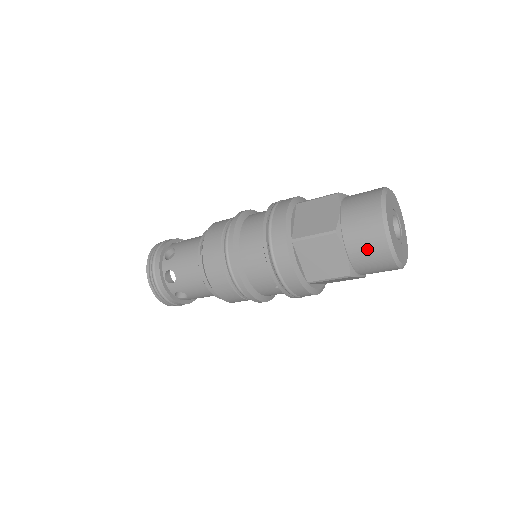
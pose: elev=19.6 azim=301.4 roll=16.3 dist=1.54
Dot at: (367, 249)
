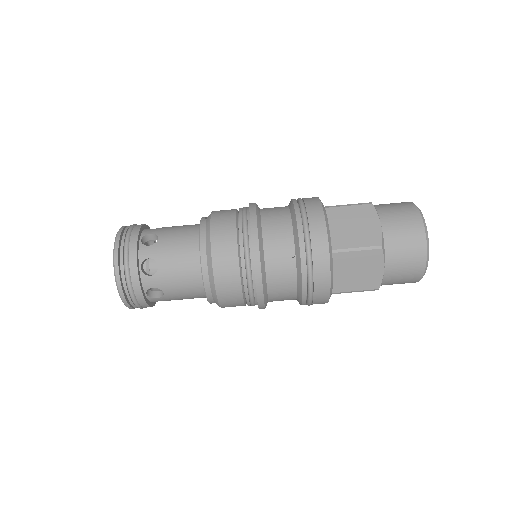
Dot at: (401, 222)
